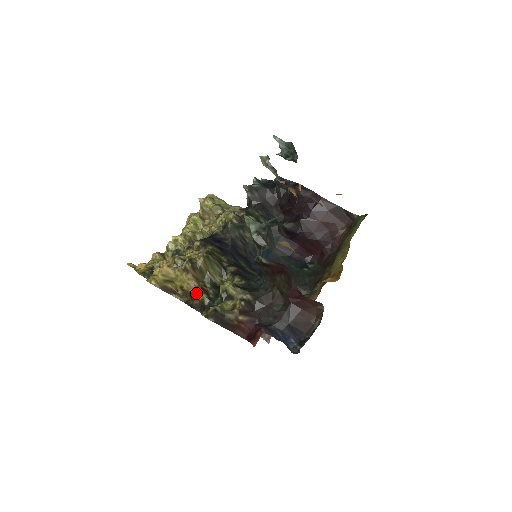
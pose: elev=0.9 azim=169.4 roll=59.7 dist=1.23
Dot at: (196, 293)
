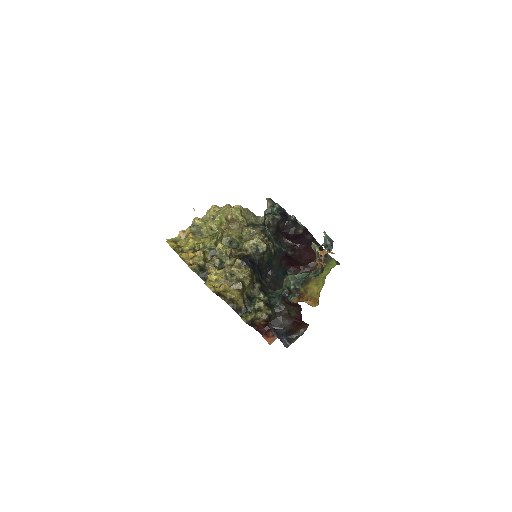
Dot at: (238, 302)
